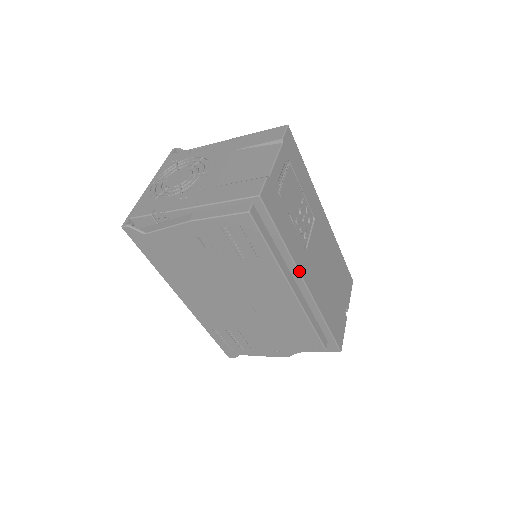
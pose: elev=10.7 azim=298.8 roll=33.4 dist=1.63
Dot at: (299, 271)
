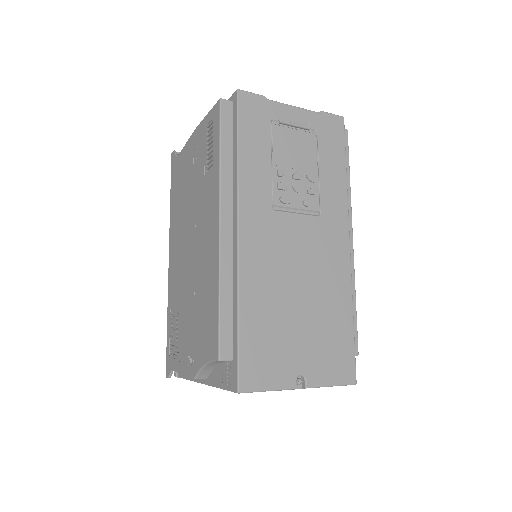
Dot at: (238, 202)
